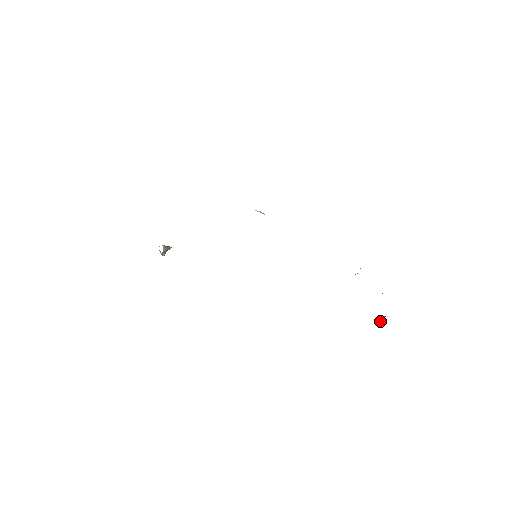
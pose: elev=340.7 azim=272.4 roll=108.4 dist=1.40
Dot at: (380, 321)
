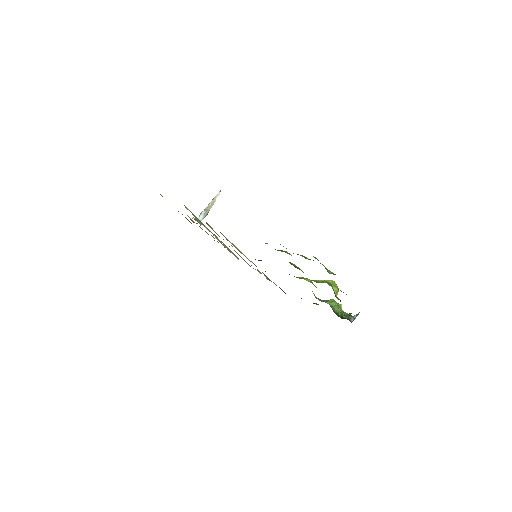
Dot at: (358, 313)
